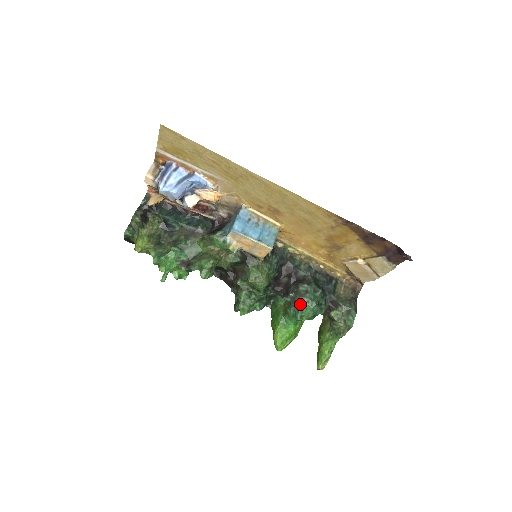
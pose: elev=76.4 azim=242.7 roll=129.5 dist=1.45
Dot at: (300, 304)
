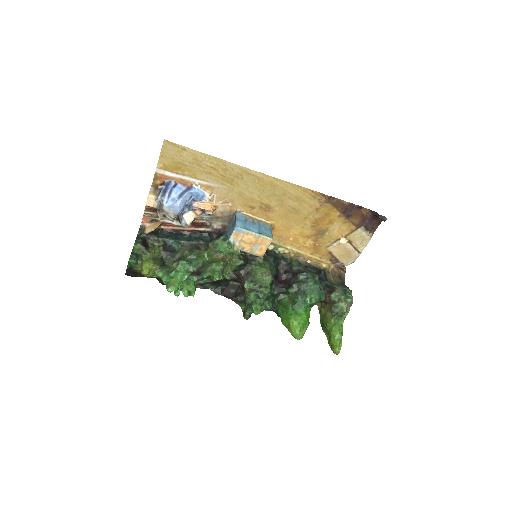
Dot at: (305, 289)
